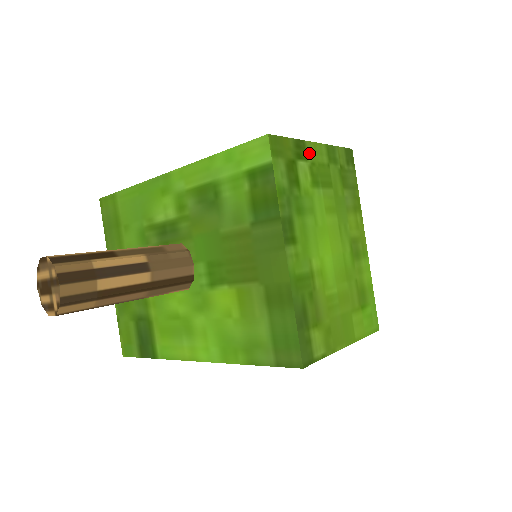
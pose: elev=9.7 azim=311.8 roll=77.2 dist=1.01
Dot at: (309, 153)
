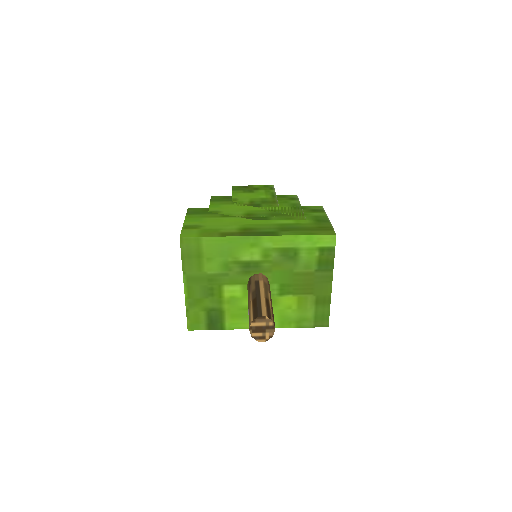
Dot at: occluded
